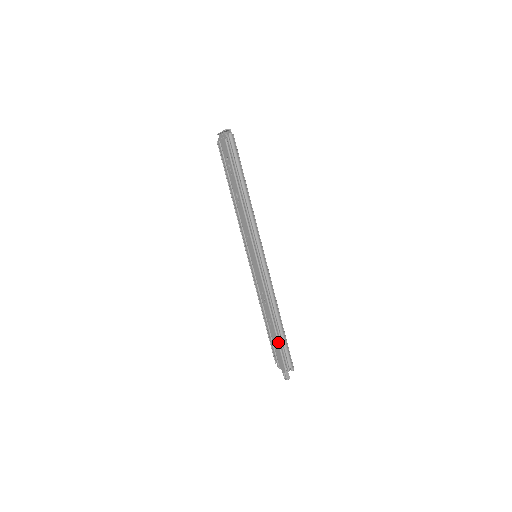
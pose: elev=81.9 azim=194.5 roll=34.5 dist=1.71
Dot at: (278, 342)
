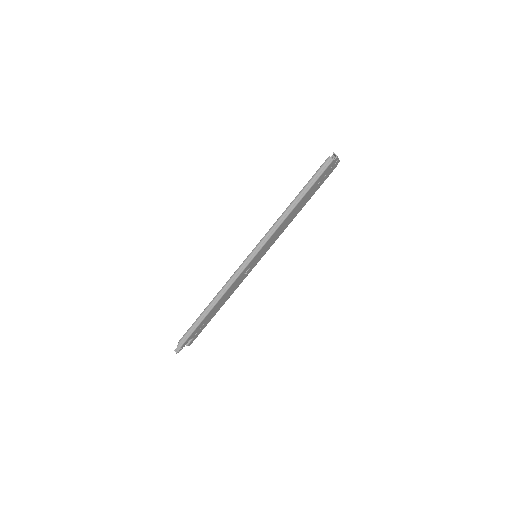
Dot at: occluded
